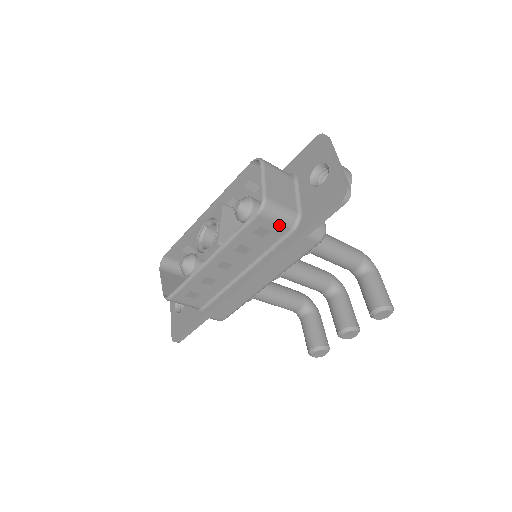
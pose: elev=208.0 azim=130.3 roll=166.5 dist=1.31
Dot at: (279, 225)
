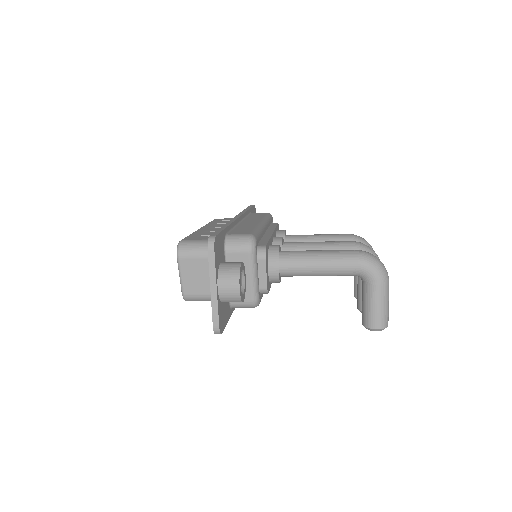
Dot at: occluded
